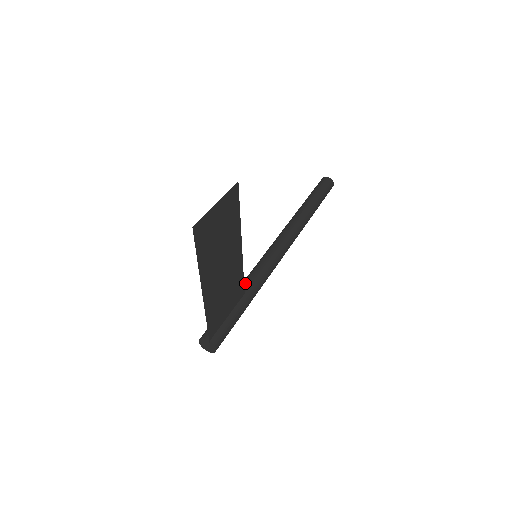
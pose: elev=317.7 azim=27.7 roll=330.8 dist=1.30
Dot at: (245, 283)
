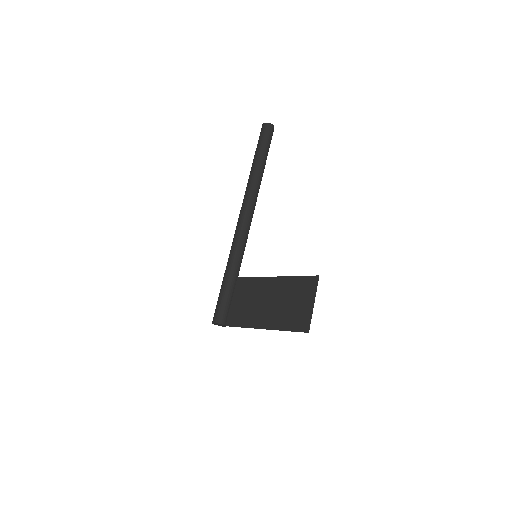
Dot at: (236, 267)
